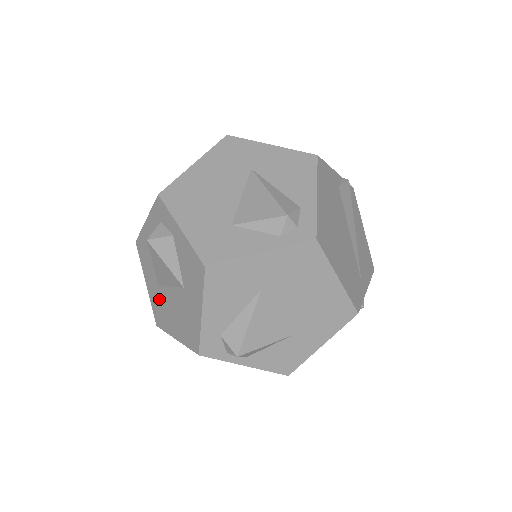
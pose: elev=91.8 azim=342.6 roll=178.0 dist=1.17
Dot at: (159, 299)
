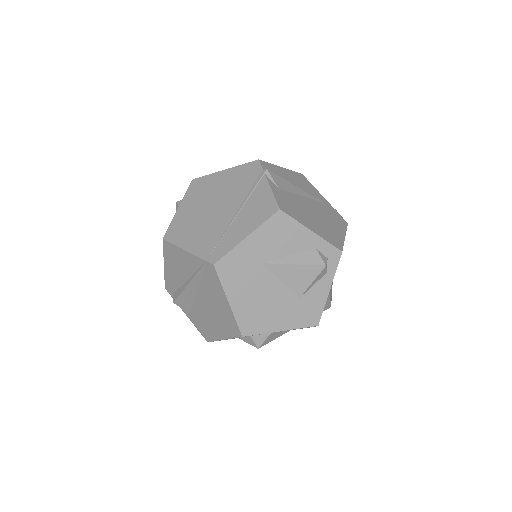
Dot at: occluded
